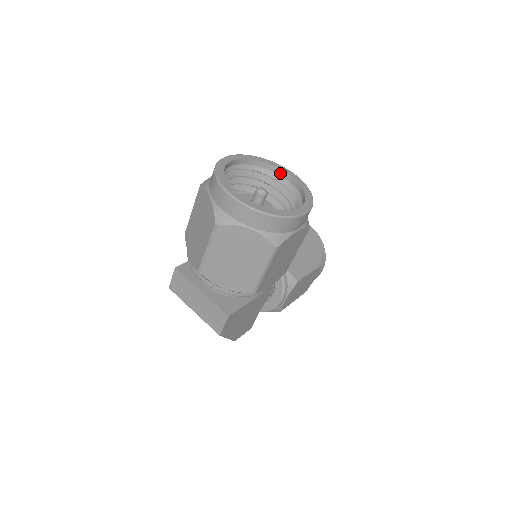
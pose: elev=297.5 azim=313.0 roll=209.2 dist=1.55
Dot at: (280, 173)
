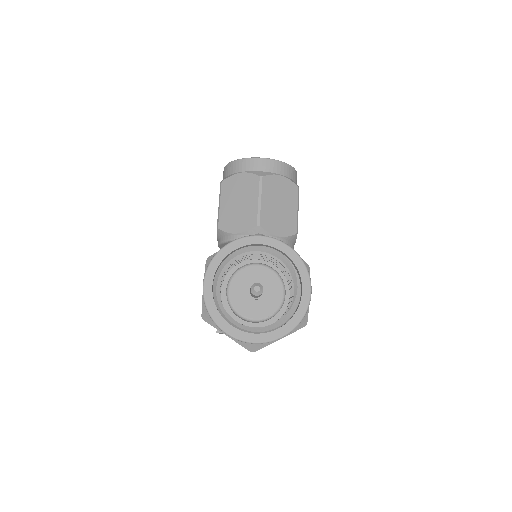
Dot at: (250, 246)
